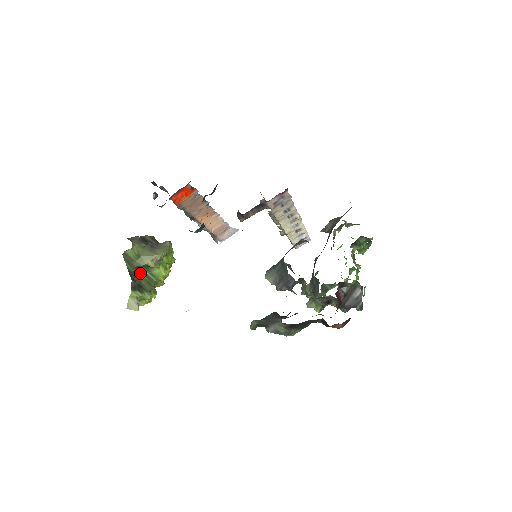
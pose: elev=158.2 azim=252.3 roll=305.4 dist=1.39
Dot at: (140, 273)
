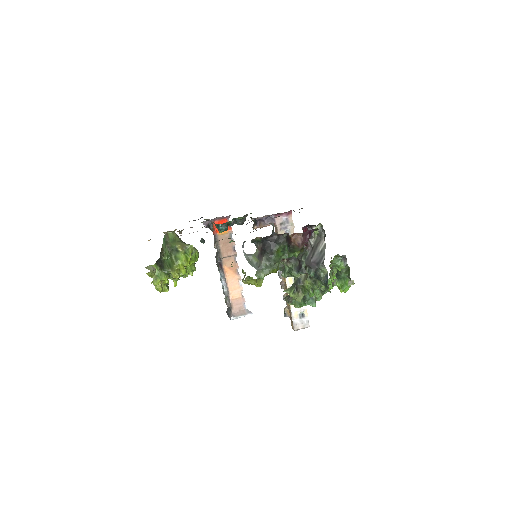
Dot at: (168, 254)
